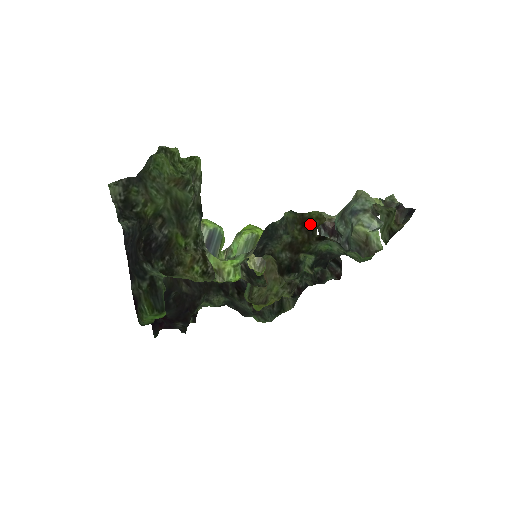
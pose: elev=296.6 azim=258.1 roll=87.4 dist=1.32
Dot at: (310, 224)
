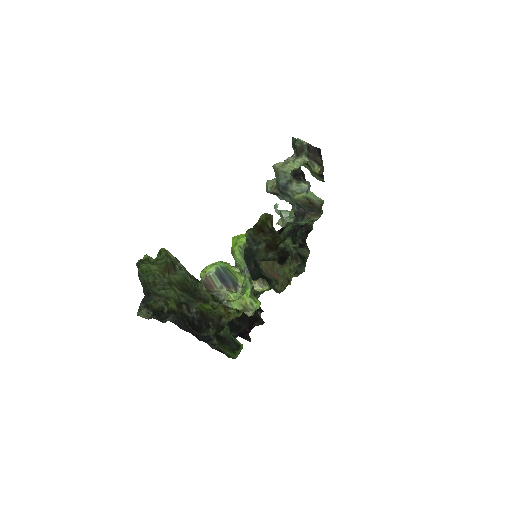
Dot at: (266, 227)
